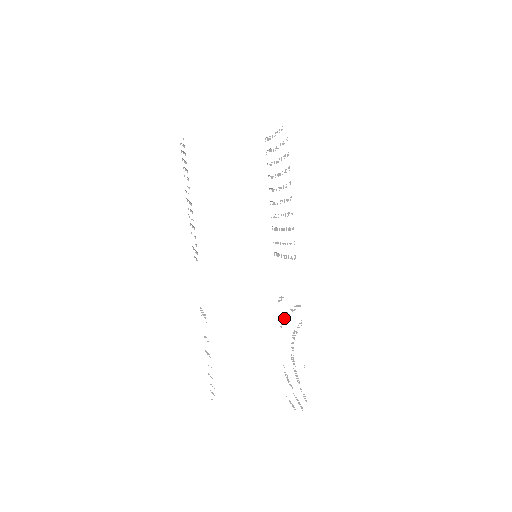
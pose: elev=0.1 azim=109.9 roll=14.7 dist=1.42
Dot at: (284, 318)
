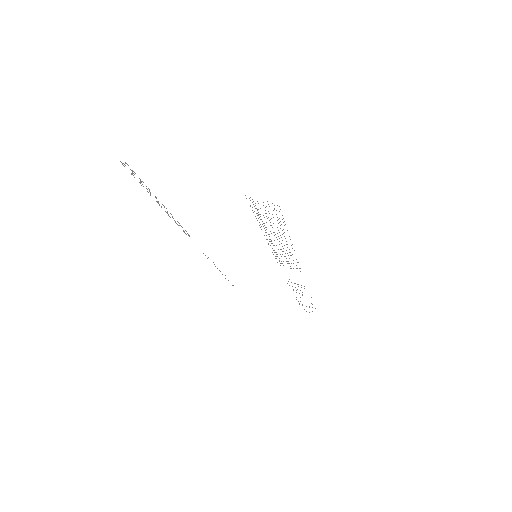
Dot at: (292, 286)
